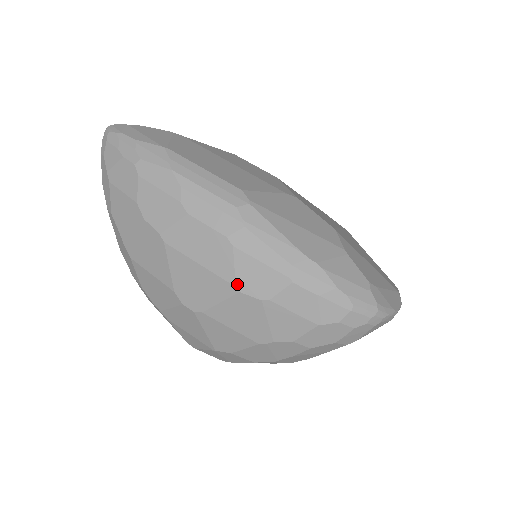
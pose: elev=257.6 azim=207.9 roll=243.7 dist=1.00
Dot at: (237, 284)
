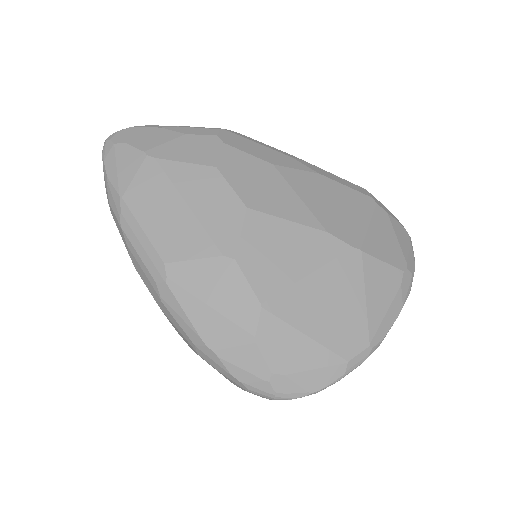
Dot at: (175, 329)
